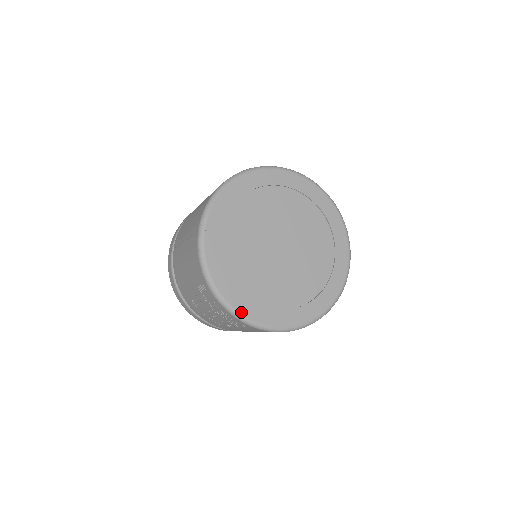
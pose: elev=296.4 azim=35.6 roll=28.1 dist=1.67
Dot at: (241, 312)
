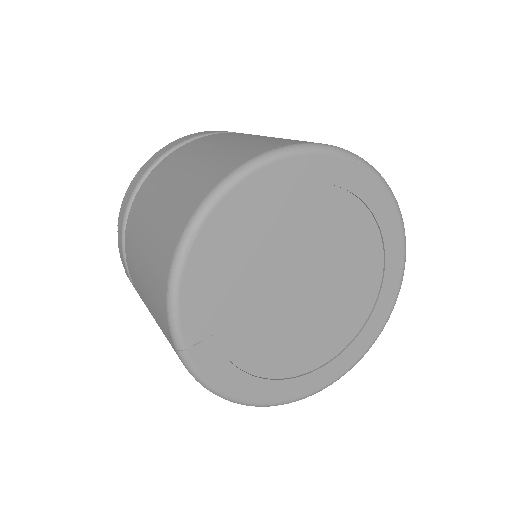
Dot at: (238, 396)
